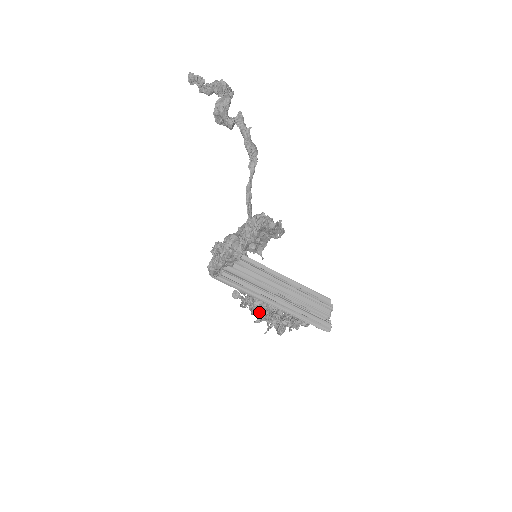
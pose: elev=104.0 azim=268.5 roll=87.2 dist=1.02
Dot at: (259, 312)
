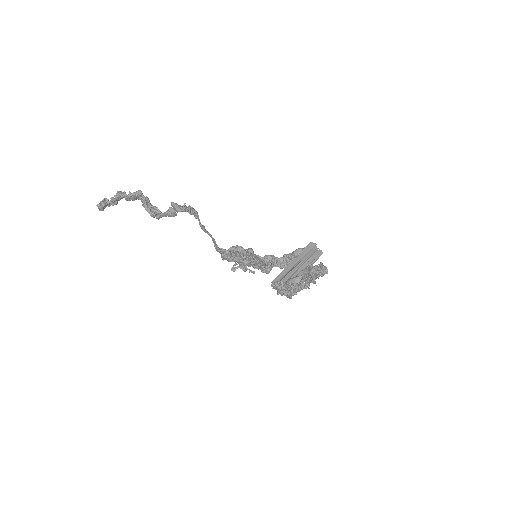
Dot at: occluded
